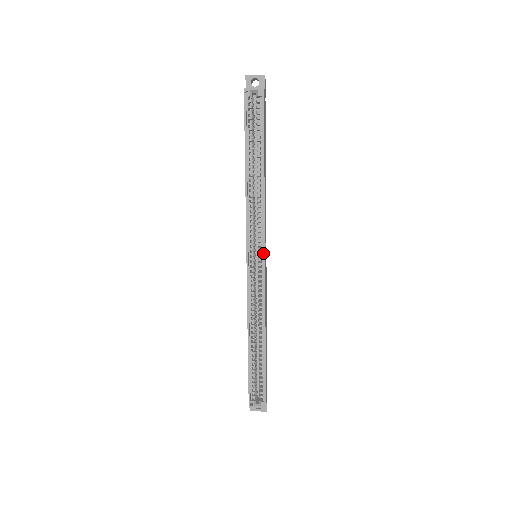
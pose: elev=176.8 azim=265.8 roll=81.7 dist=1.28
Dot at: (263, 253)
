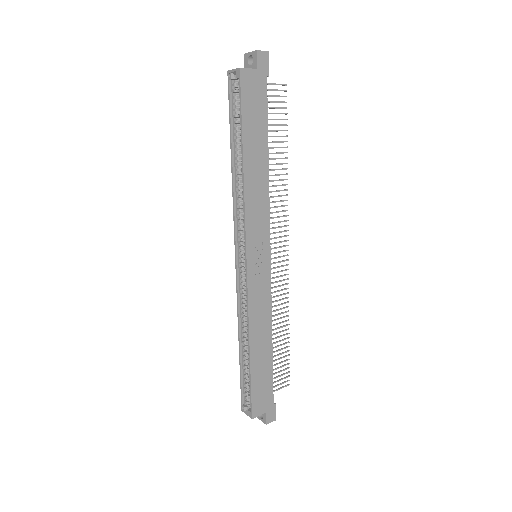
Dot at: (245, 254)
